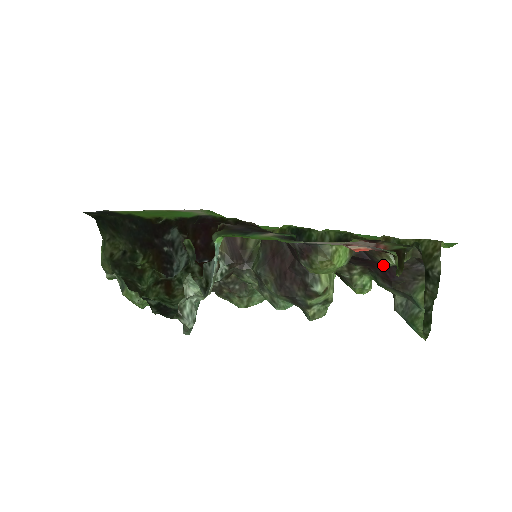
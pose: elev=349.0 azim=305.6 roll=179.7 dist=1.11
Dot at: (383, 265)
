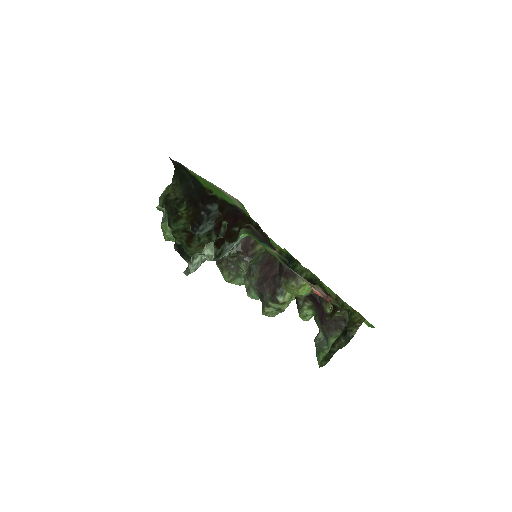
Dot at: (324, 310)
